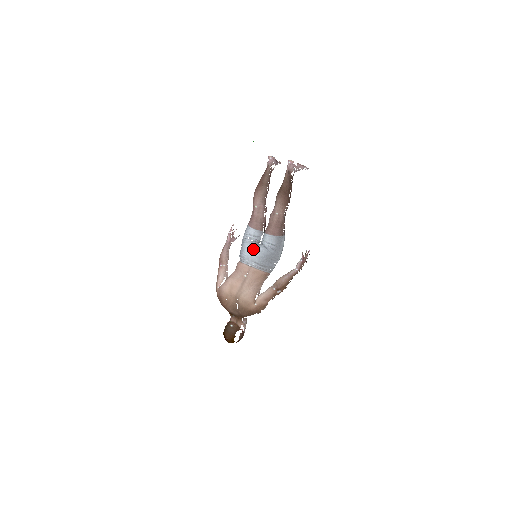
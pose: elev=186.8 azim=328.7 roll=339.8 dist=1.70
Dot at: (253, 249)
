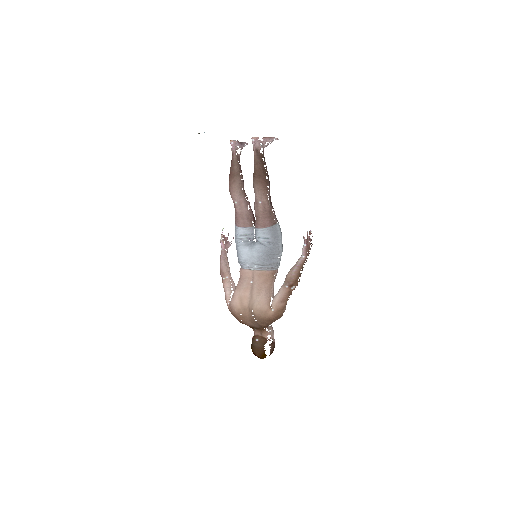
Dot at: (249, 250)
